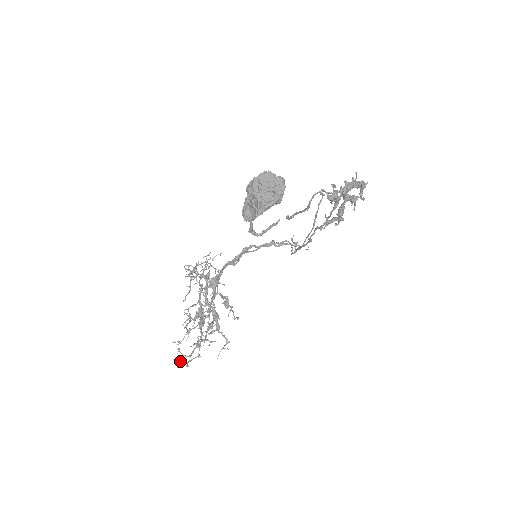
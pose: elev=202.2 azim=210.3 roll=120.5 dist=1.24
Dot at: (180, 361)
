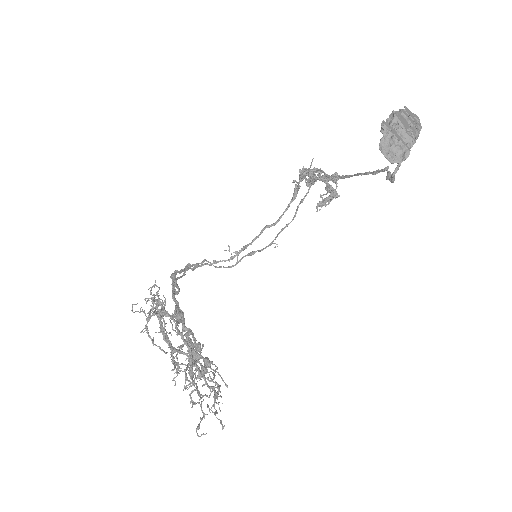
Dot at: (220, 420)
